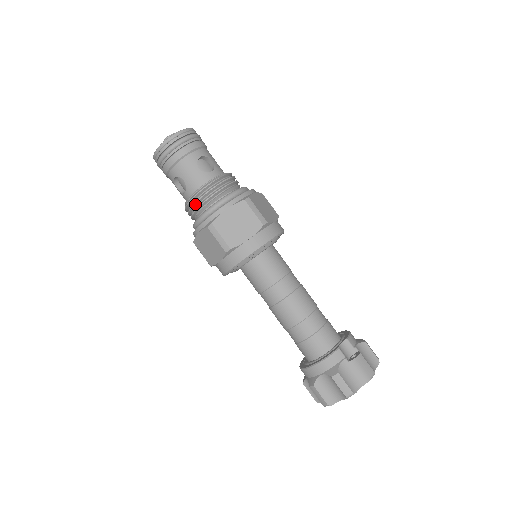
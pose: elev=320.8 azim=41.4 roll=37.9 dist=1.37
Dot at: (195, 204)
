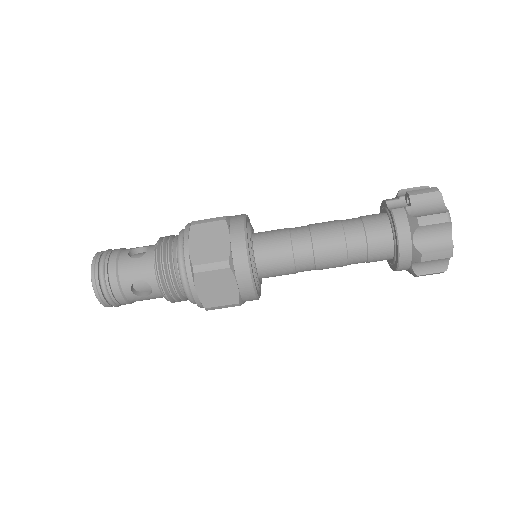
Dot at: (167, 280)
